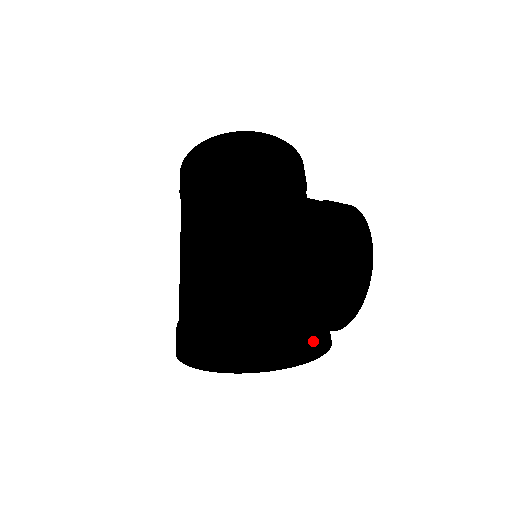
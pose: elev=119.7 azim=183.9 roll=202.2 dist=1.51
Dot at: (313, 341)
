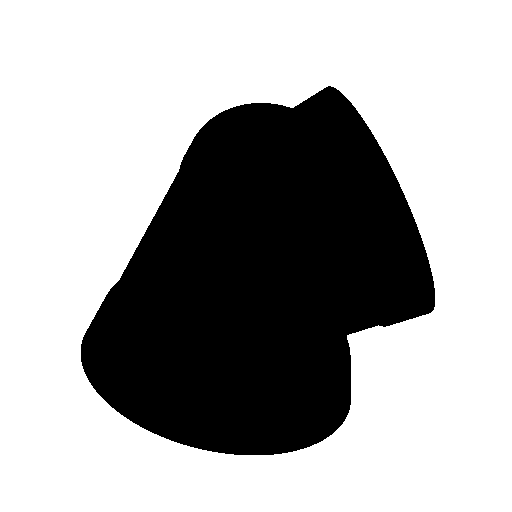
Dot at: occluded
